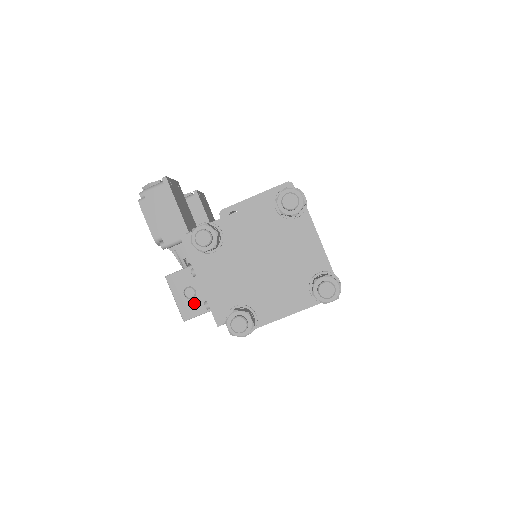
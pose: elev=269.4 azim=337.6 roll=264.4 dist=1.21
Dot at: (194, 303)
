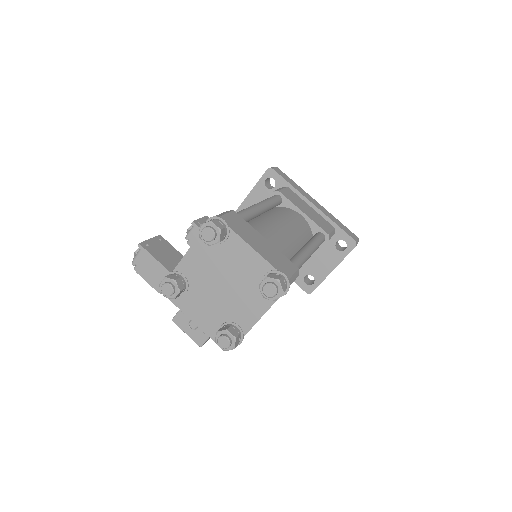
Dot at: (200, 331)
